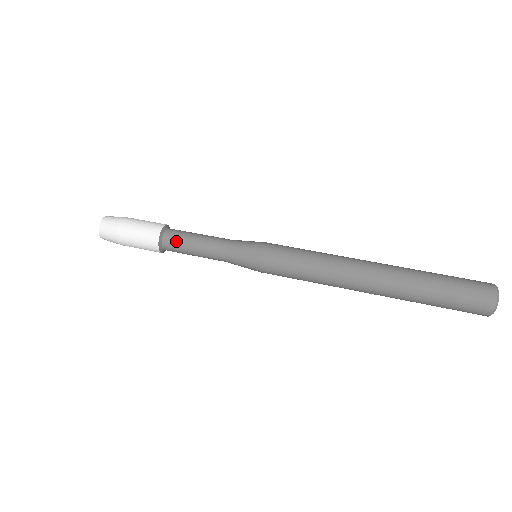
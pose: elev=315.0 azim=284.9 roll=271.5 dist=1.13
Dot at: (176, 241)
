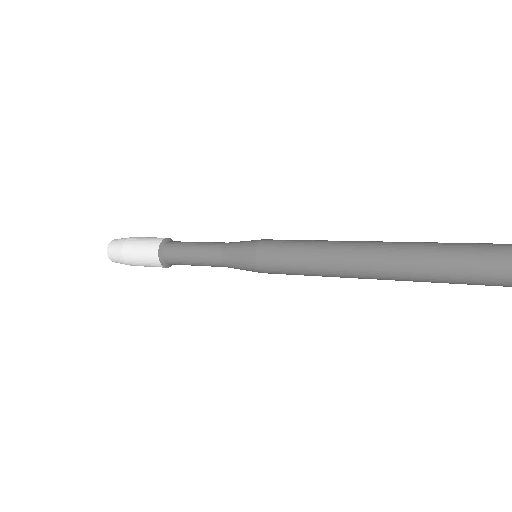
Dot at: (180, 242)
